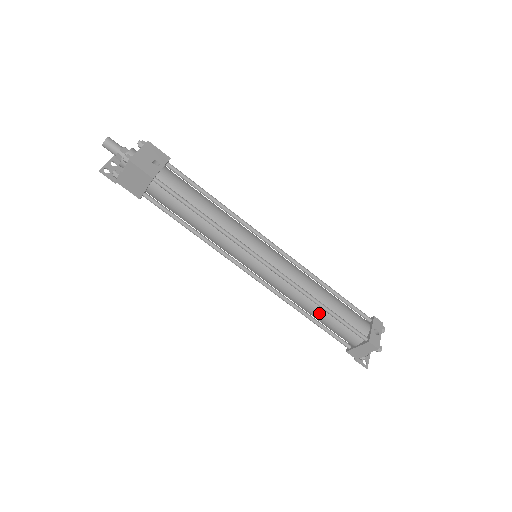
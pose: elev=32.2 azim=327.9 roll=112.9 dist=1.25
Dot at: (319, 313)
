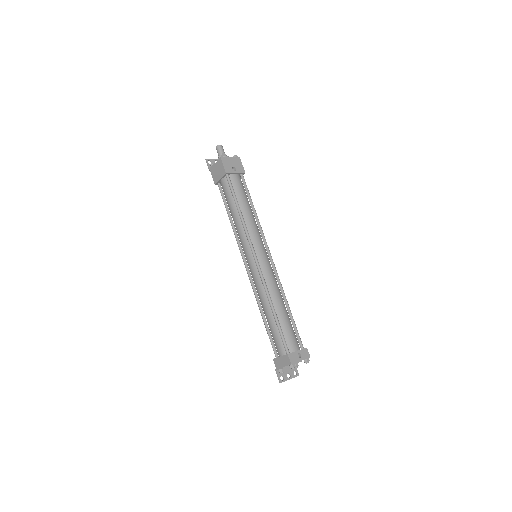
Dot at: (269, 314)
